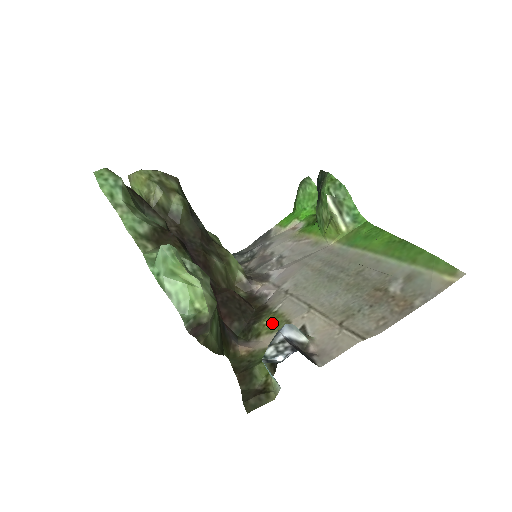
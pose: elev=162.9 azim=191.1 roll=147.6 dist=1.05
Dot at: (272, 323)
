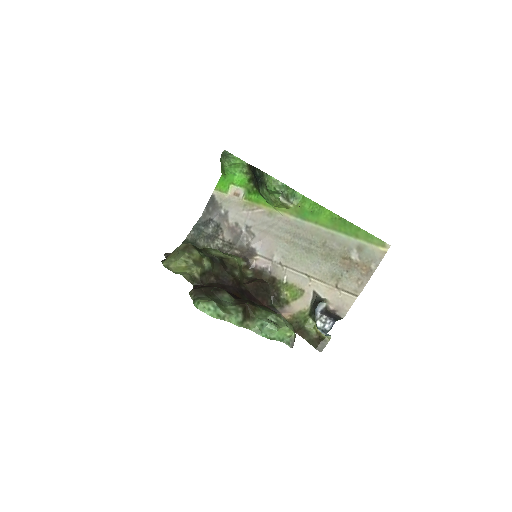
Dot at: (291, 293)
